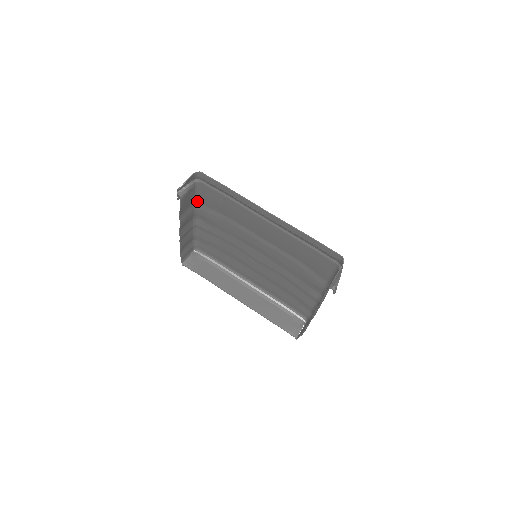
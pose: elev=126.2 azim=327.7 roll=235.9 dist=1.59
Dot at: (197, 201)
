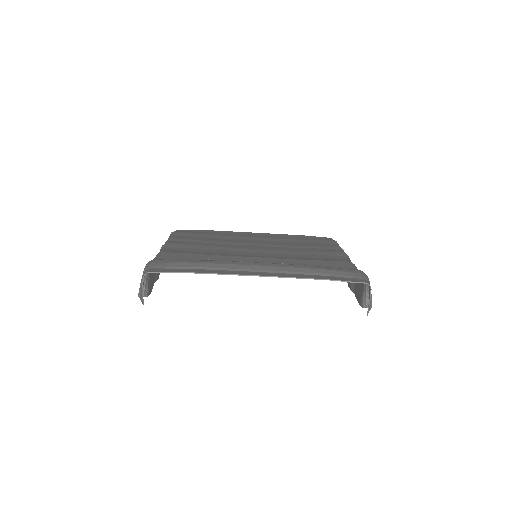
Dot at: (158, 255)
